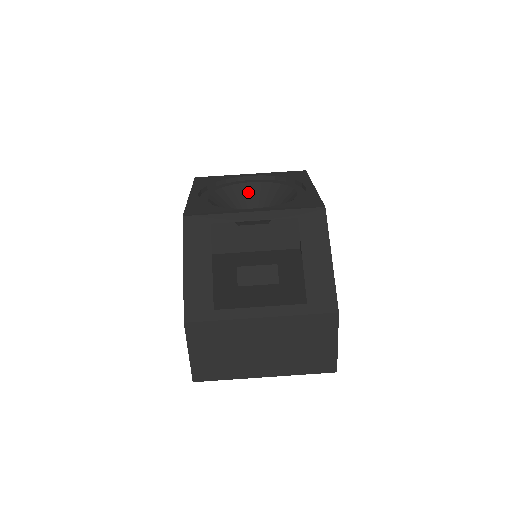
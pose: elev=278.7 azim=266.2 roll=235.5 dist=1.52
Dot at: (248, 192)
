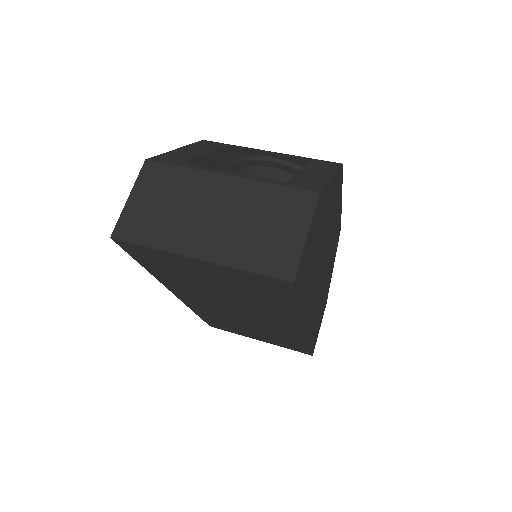
Dot at: occluded
